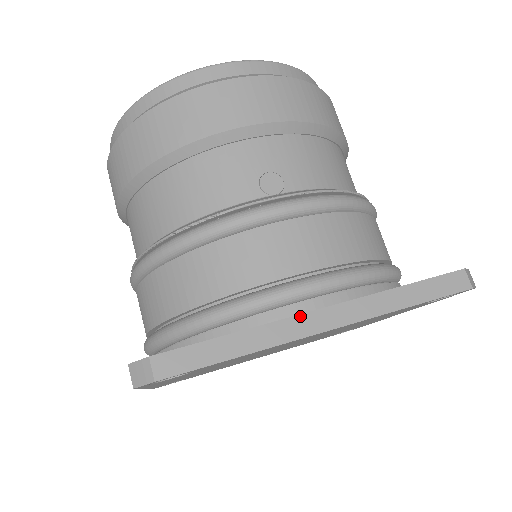
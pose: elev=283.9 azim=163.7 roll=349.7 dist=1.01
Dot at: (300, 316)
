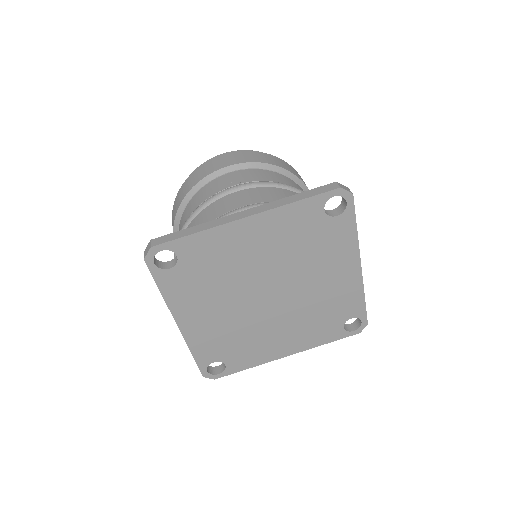
Dot at: (231, 215)
